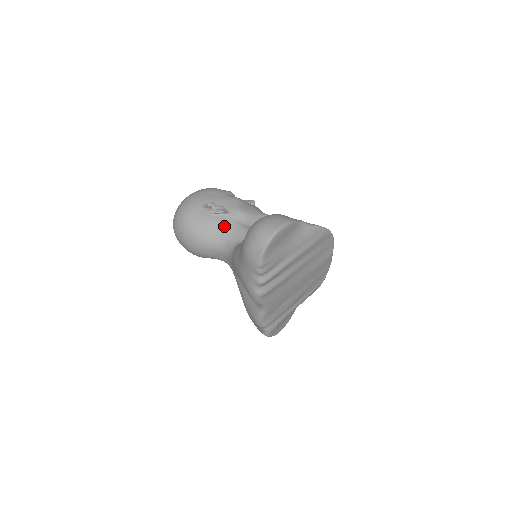
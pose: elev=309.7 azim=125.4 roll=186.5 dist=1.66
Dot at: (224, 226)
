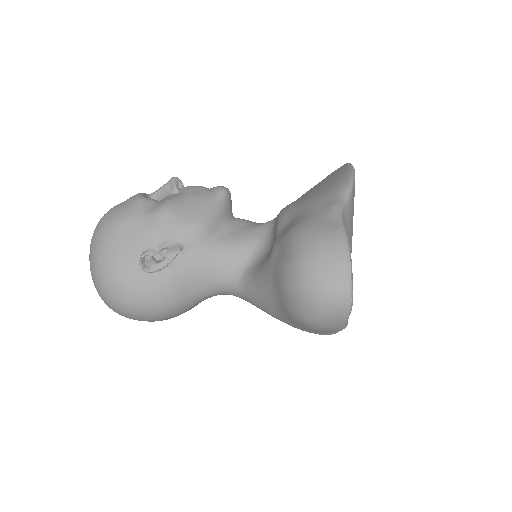
Dot at: (194, 268)
